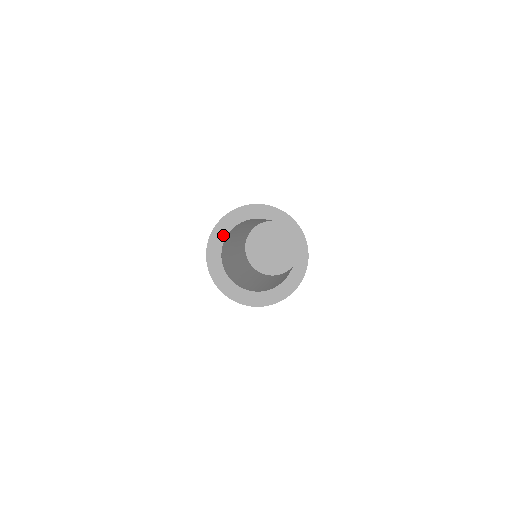
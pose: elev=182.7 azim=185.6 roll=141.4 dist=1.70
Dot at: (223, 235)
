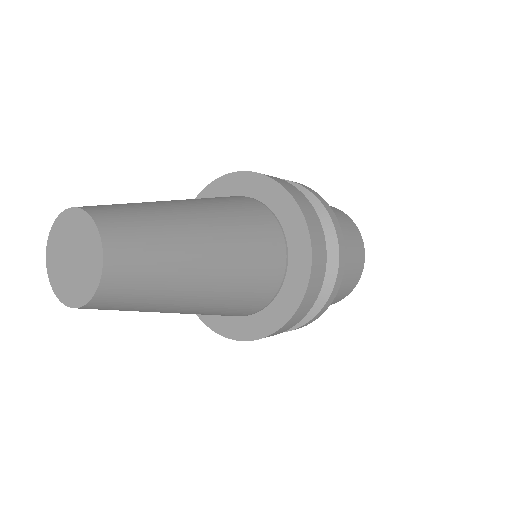
Dot at: (228, 192)
